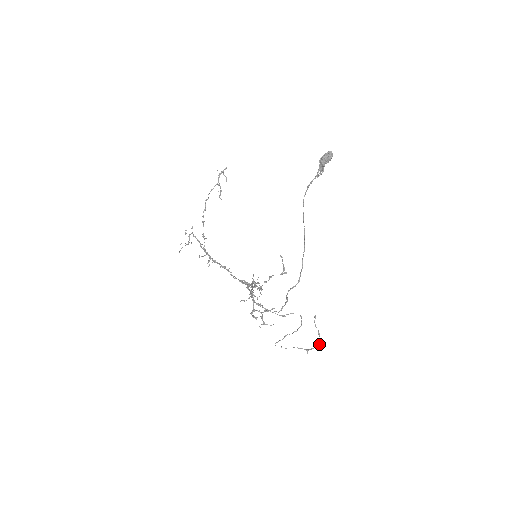
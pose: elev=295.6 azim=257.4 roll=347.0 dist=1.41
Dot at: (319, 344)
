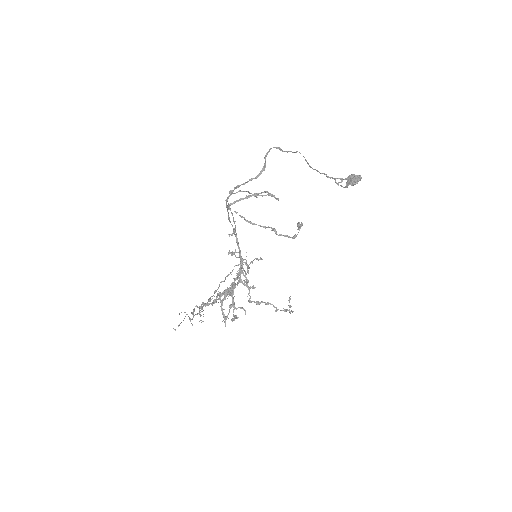
Dot at: (295, 235)
